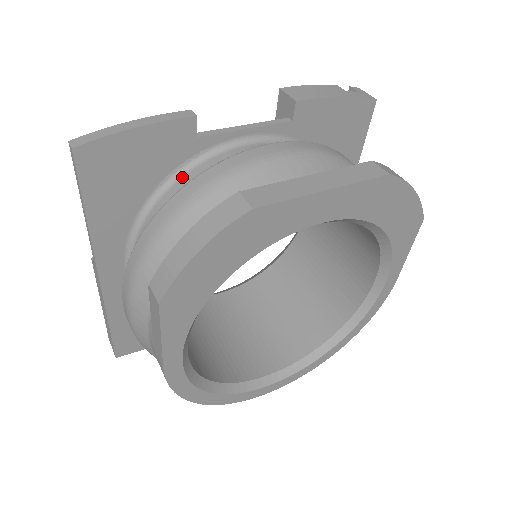
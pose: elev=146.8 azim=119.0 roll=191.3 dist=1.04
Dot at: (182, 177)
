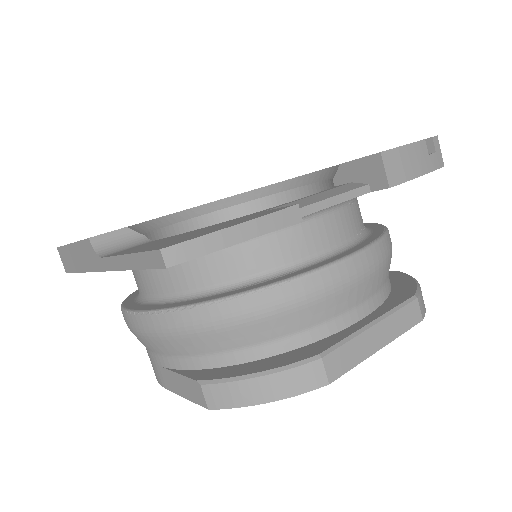
Dot at: (246, 241)
